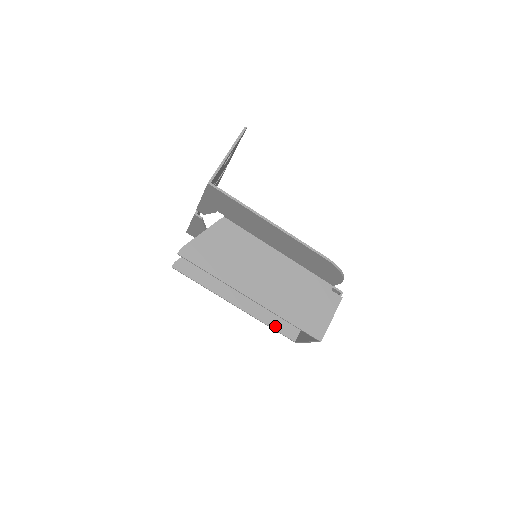
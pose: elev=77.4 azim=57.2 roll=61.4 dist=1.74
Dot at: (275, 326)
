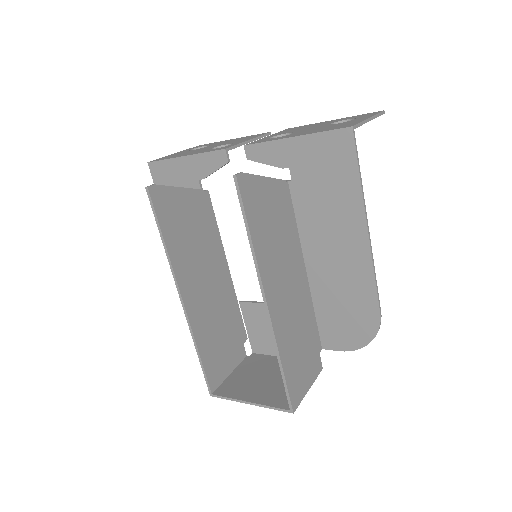
Dot at: (205, 359)
